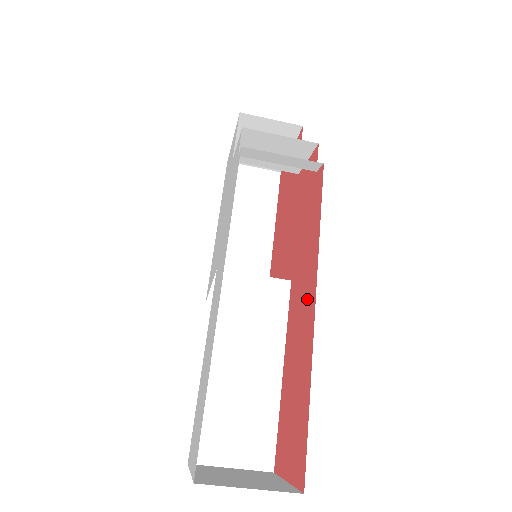
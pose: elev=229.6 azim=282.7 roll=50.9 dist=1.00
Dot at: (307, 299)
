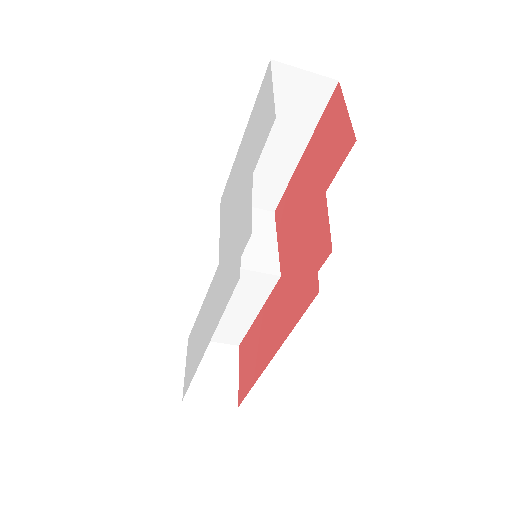
Dot at: (273, 337)
